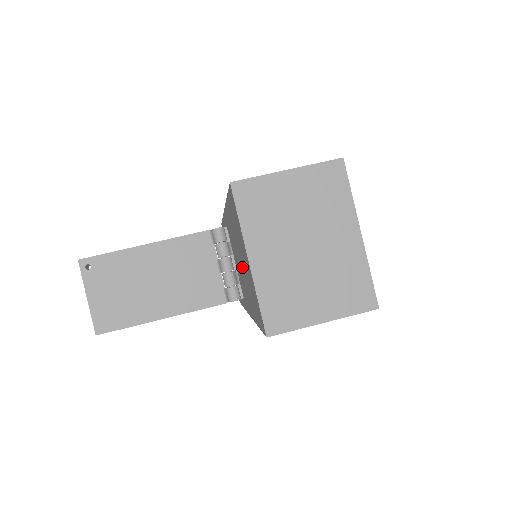
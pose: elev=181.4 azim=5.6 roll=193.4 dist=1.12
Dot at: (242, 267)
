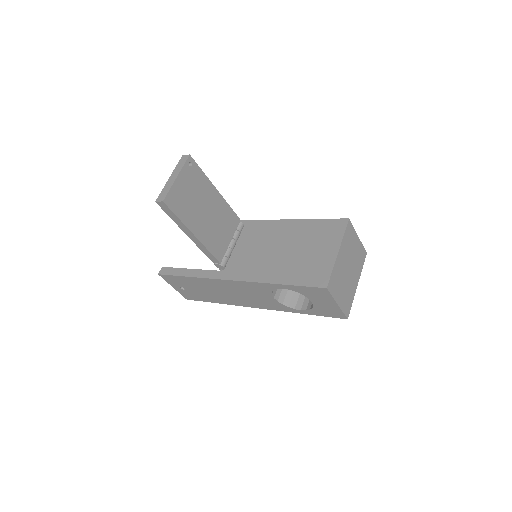
Dot at: (286, 253)
